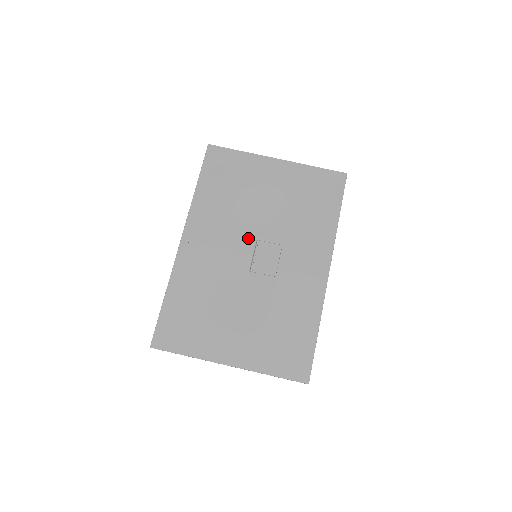
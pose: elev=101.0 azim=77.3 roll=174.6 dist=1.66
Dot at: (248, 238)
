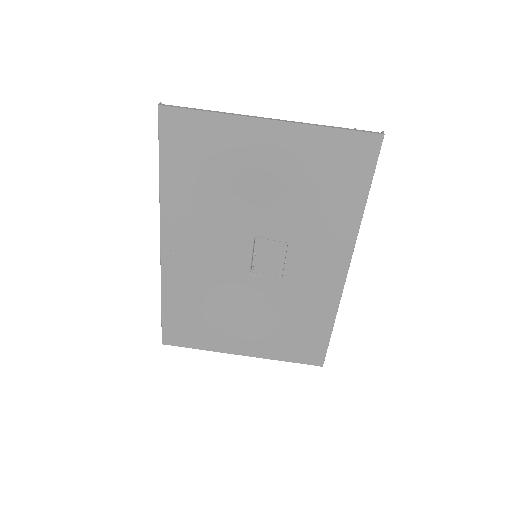
Dot at: (243, 237)
